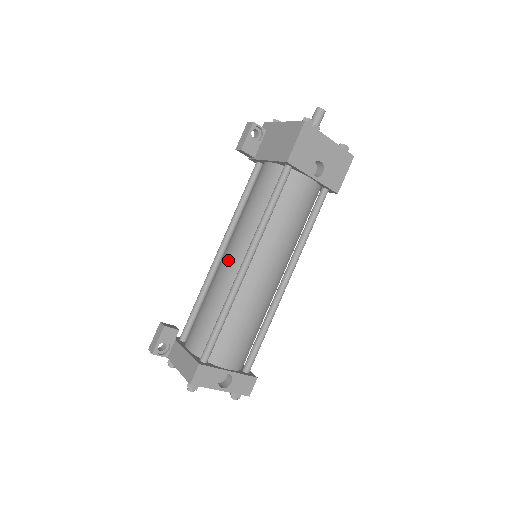
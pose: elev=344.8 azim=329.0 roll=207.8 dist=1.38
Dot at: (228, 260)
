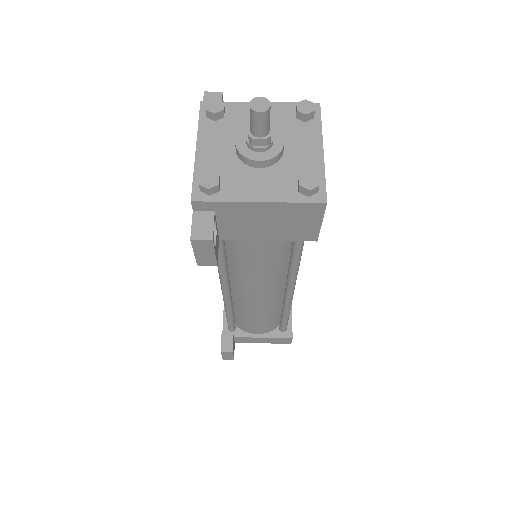
Dot at: (262, 299)
